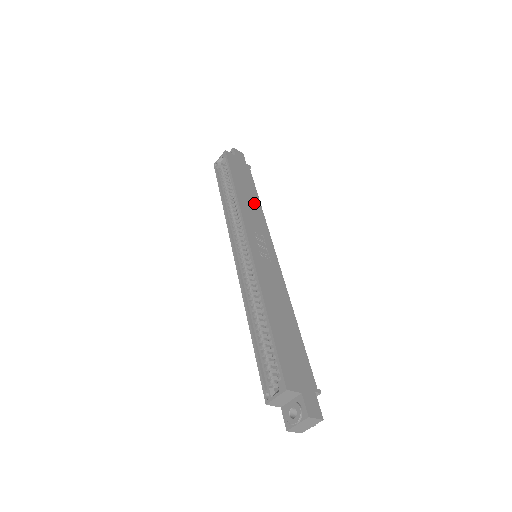
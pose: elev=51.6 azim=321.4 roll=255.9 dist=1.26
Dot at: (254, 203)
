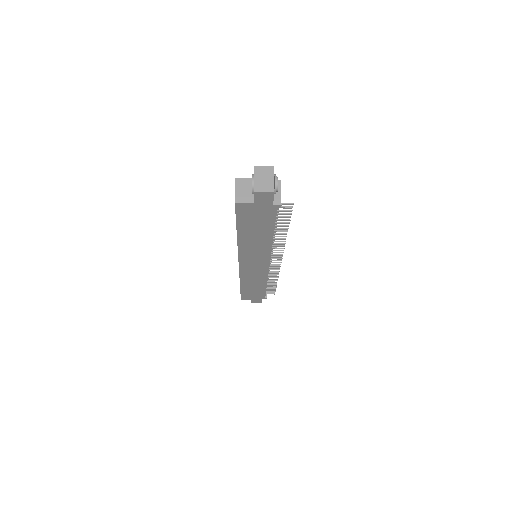
Dot at: occluded
